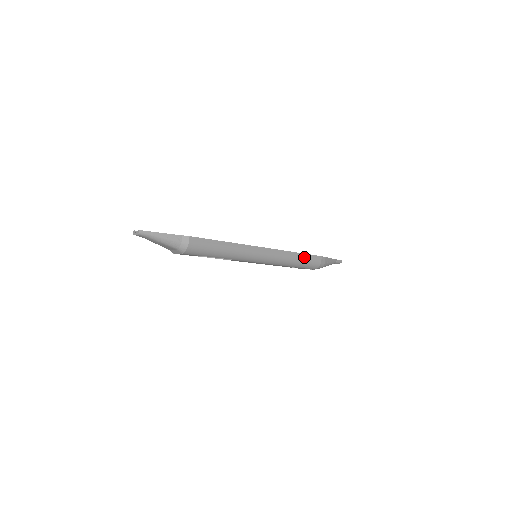
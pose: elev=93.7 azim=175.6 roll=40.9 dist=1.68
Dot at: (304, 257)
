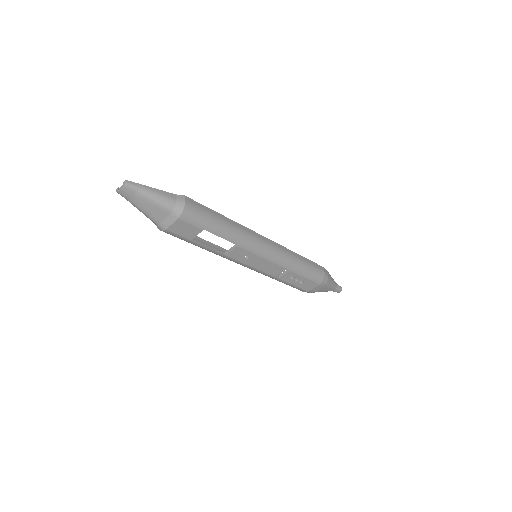
Dot at: (306, 261)
